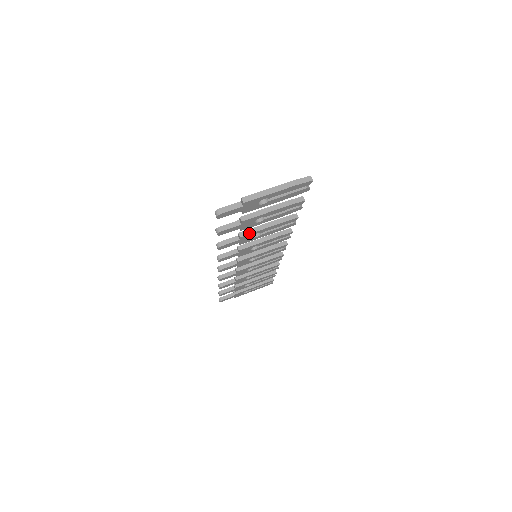
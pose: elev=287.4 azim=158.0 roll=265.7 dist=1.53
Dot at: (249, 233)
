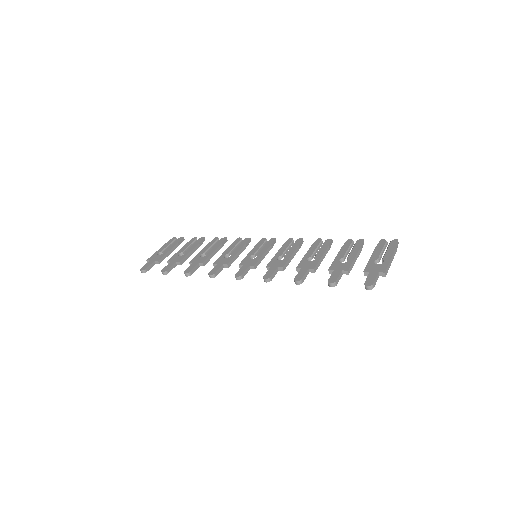
Dot at: occluded
